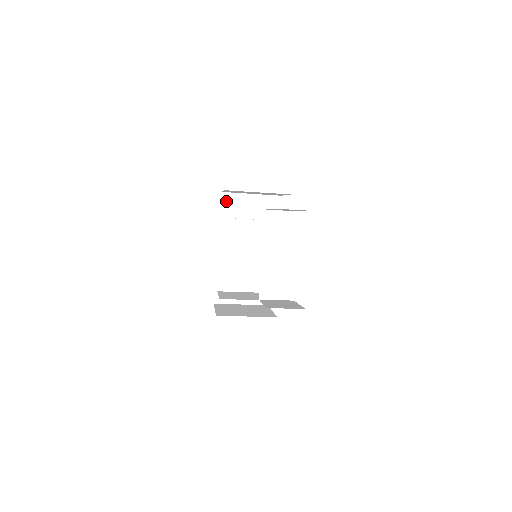
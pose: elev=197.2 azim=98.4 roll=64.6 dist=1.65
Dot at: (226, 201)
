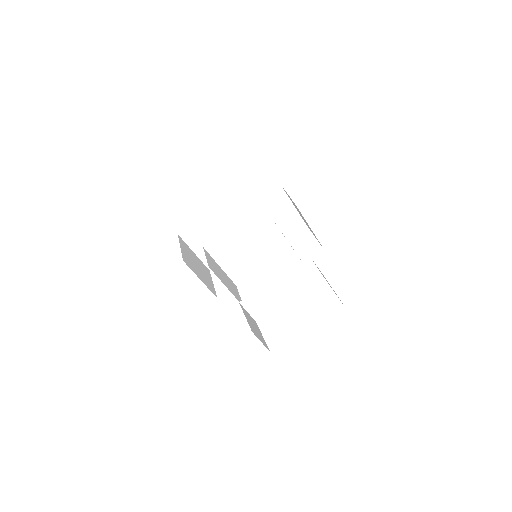
Dot at: (276, 193)
